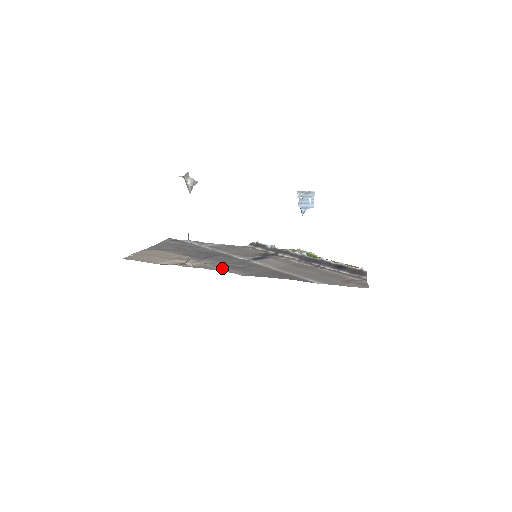
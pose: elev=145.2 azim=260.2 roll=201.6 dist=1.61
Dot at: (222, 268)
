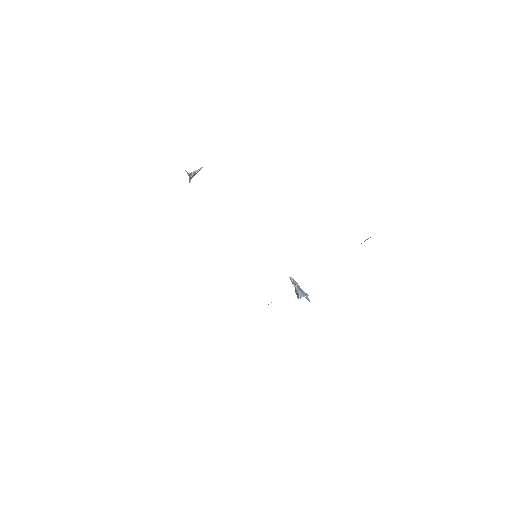
Dot at: occluded
